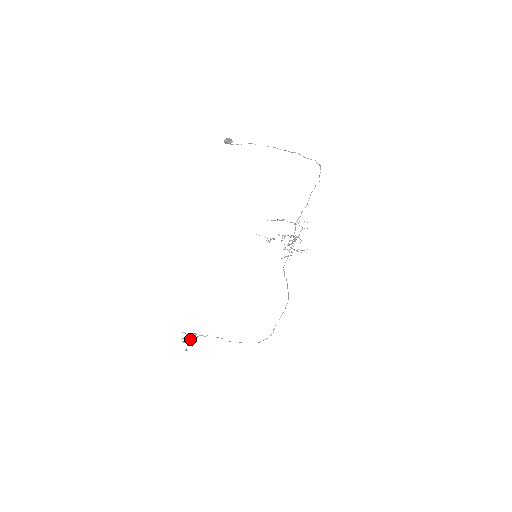
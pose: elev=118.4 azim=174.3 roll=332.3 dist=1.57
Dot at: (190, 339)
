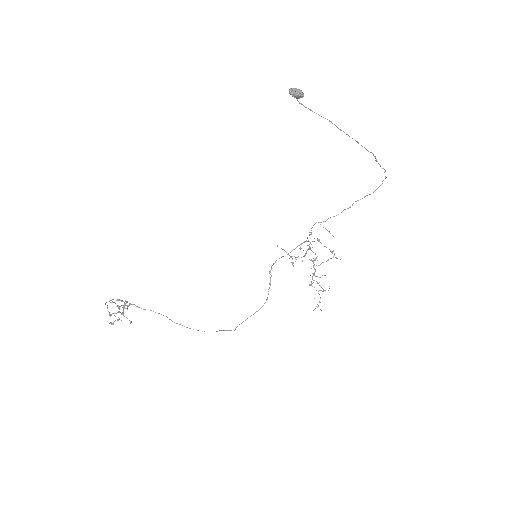
Dot at: occluded
